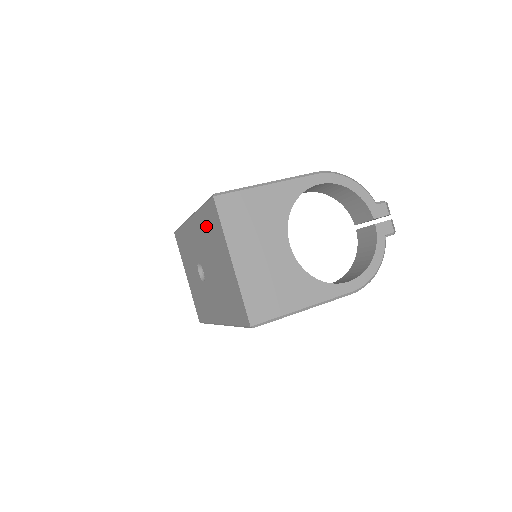
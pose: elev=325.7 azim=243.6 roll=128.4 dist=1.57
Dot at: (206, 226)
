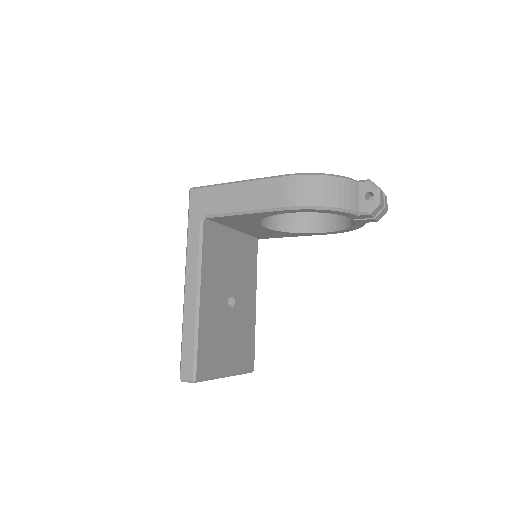
Dot at: occluded
